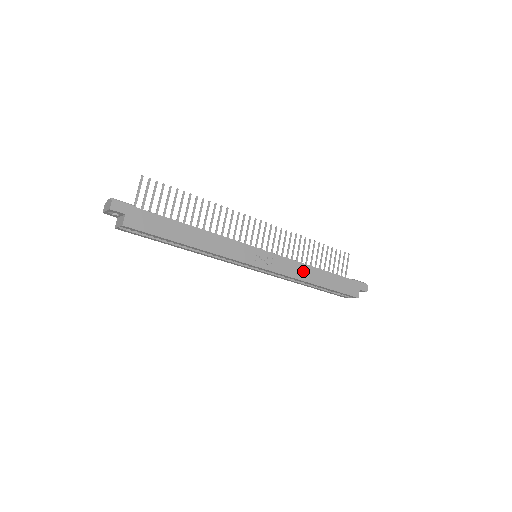
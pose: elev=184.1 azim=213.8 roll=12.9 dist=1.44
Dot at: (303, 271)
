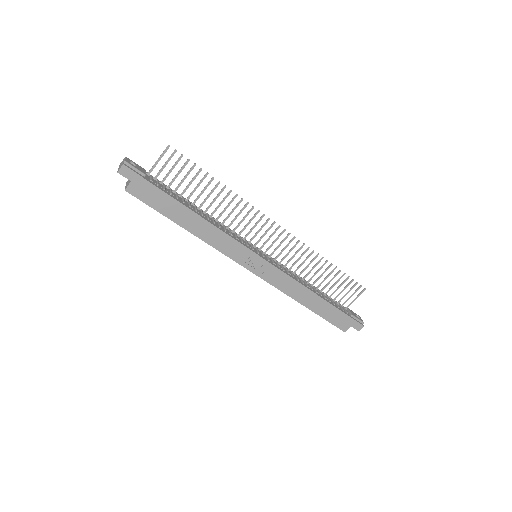
Dot at: (296, 289)
